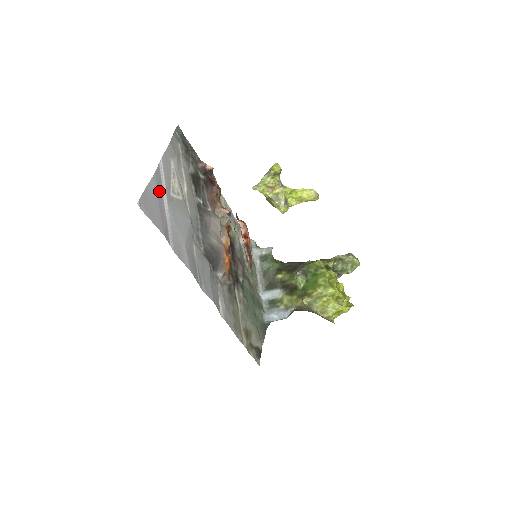
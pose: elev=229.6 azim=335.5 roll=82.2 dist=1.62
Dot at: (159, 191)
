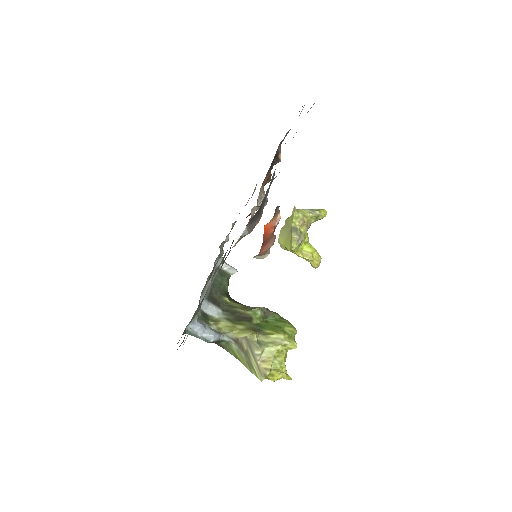
Dot at: occluded
